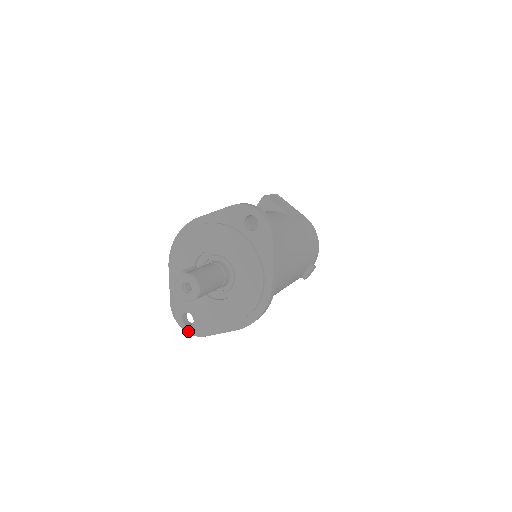
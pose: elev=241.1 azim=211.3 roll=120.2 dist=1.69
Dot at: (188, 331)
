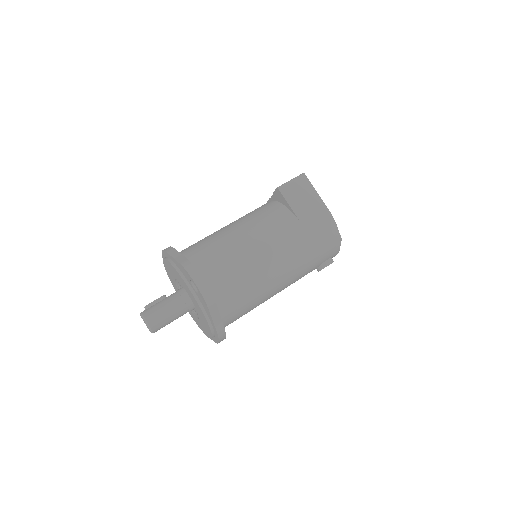
Dot at: occluded
